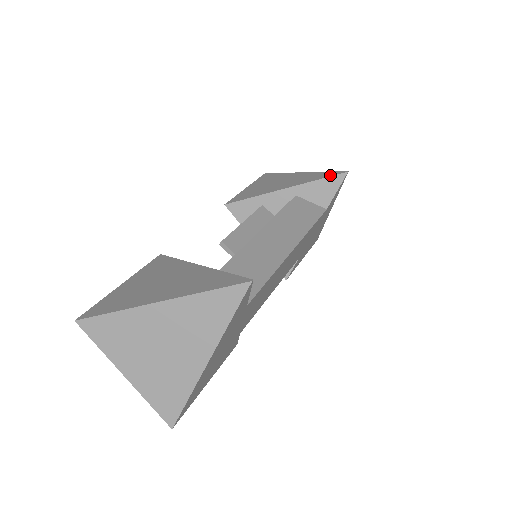
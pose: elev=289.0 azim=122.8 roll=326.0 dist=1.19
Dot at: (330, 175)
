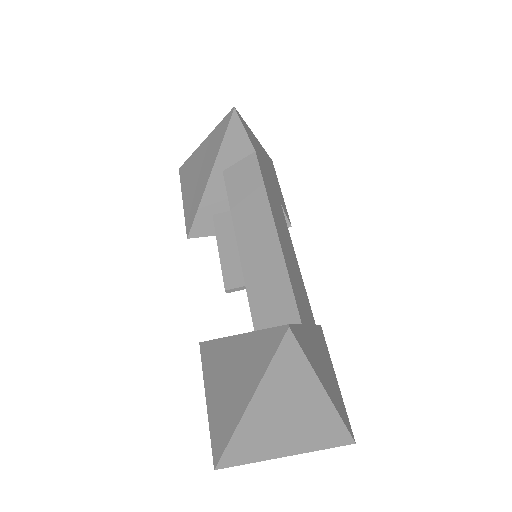
Dot at: (226, 126)
